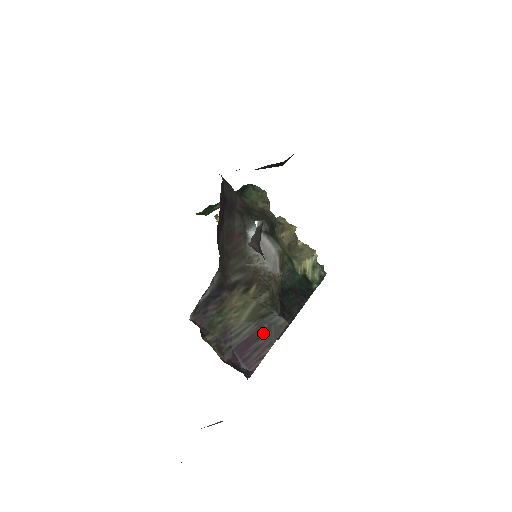
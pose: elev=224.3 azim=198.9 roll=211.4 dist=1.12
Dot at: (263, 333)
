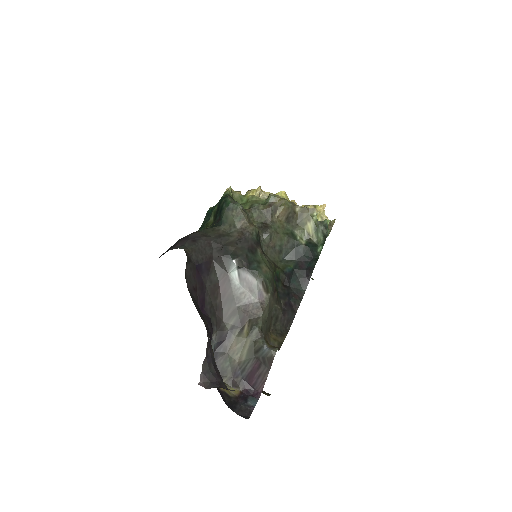
Dot at: (260, 364)
